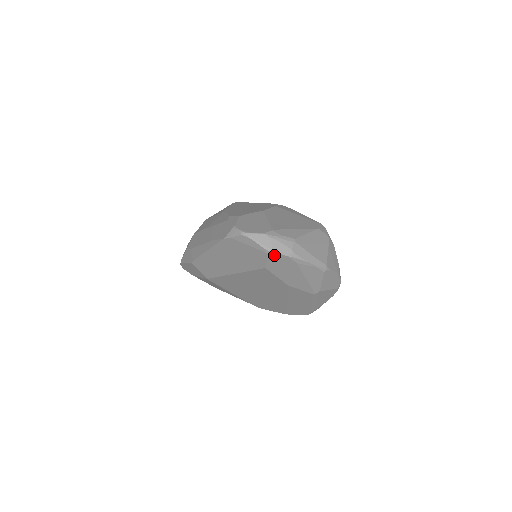
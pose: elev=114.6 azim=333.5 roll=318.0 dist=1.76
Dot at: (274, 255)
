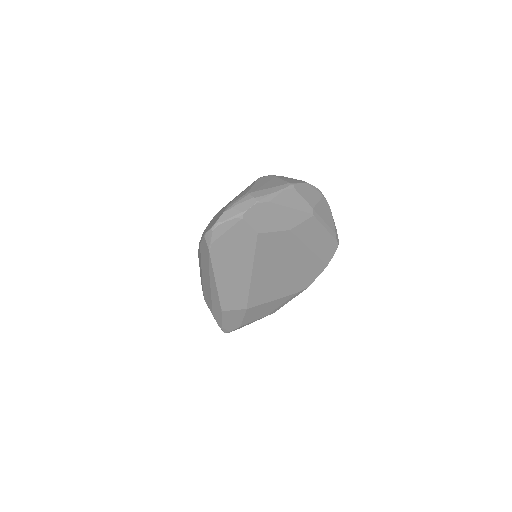
Dot at: (248, 214)
